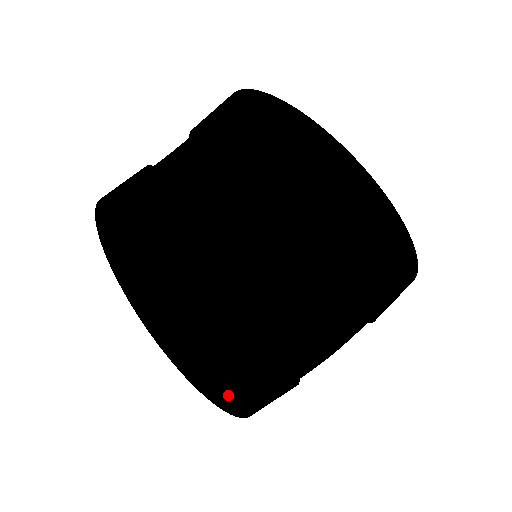
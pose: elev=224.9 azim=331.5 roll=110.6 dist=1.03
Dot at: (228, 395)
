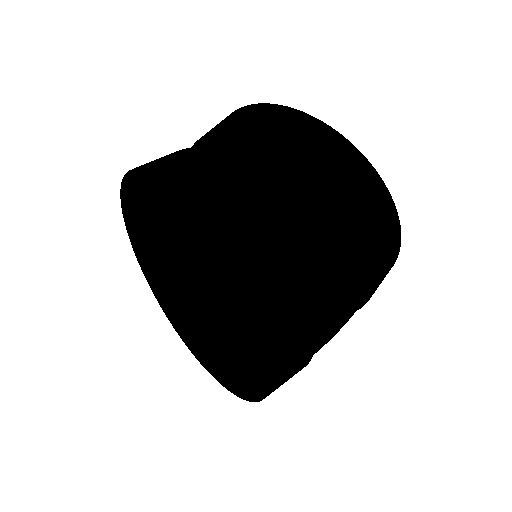
Dot at: occluded
